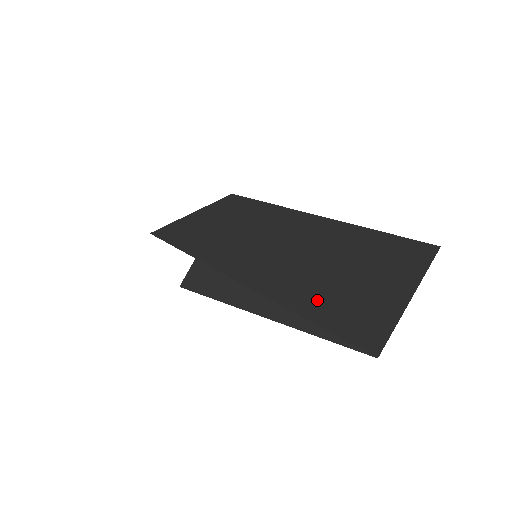
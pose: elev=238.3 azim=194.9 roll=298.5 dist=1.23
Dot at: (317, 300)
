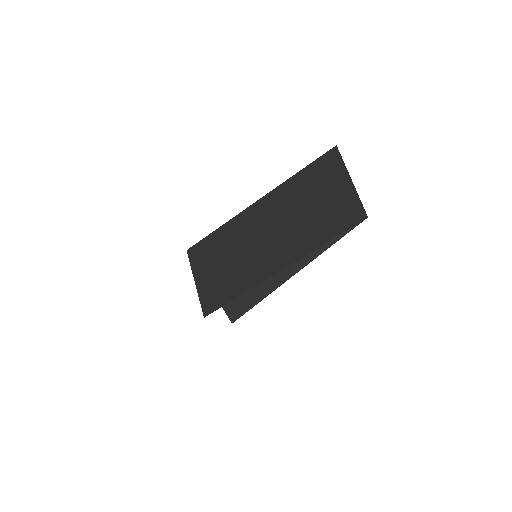
Dot at: (309, 233)
